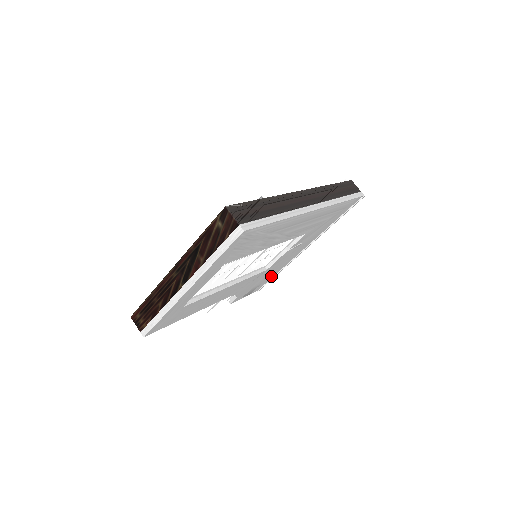
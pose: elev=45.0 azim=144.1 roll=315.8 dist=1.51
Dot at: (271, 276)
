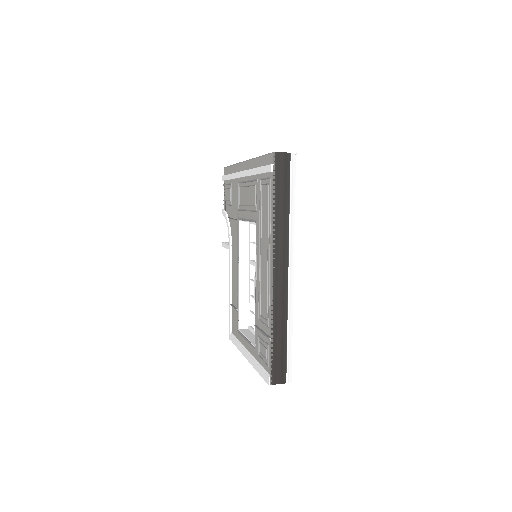
Dot at: occluded
